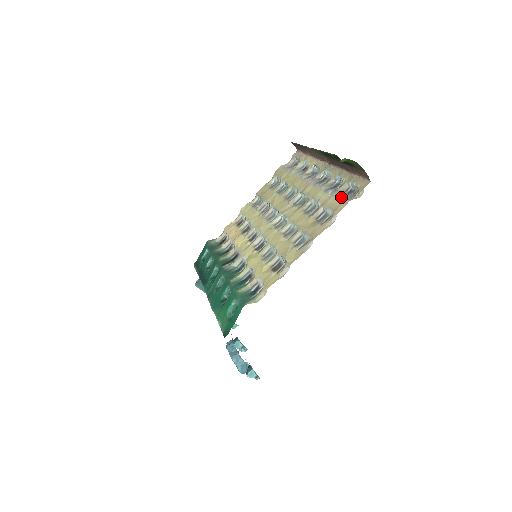
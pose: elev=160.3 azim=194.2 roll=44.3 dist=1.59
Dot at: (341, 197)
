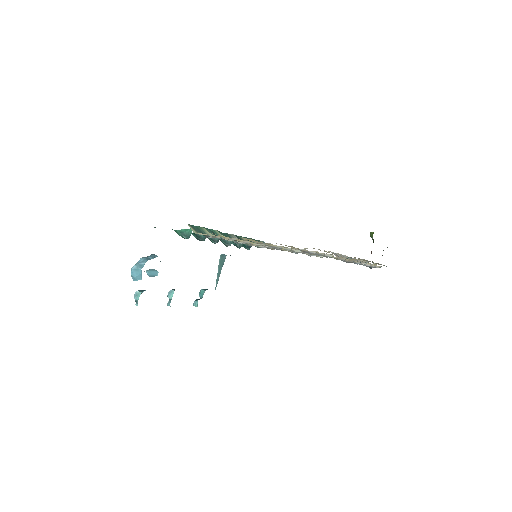
Dot at: occluded
